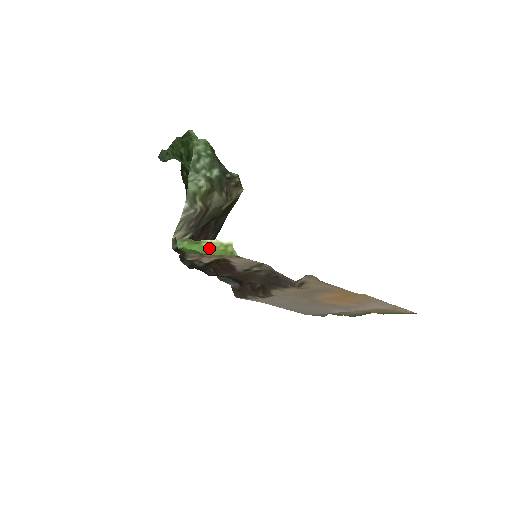
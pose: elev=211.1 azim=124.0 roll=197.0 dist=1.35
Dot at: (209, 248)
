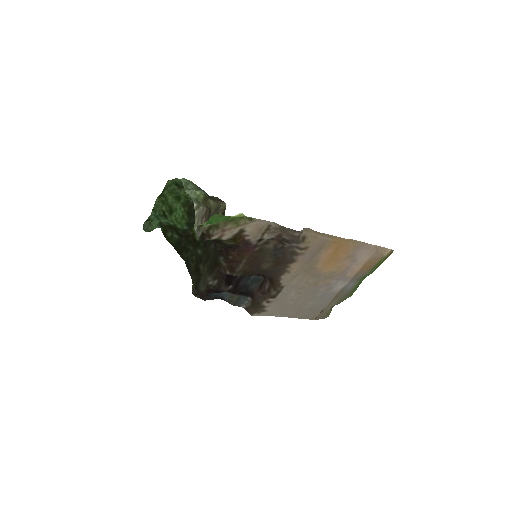
Dot at: occluded
